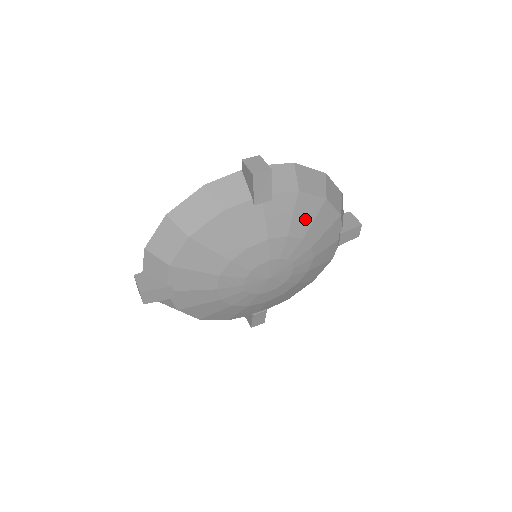
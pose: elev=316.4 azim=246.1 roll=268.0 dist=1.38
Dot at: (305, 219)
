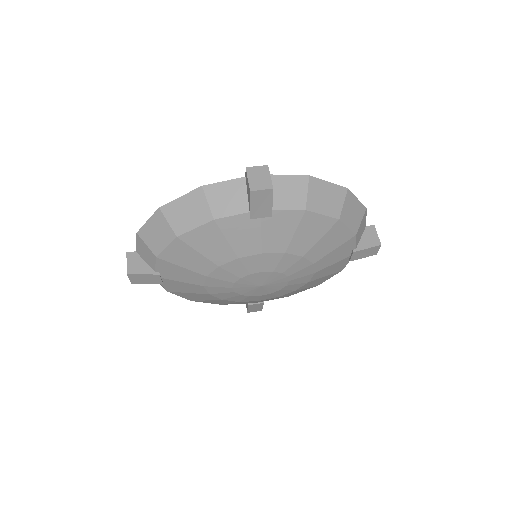
Dot at: (309, 238)
